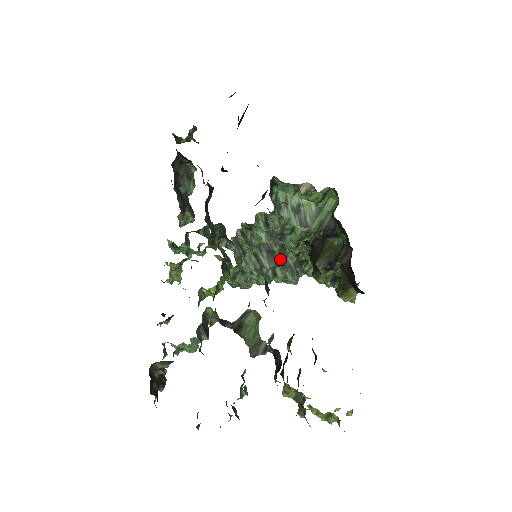
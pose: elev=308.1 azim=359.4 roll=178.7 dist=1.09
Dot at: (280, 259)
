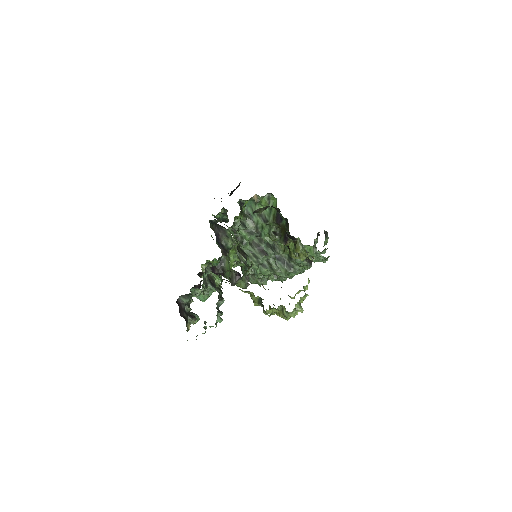
Dot at: (268, 252)
